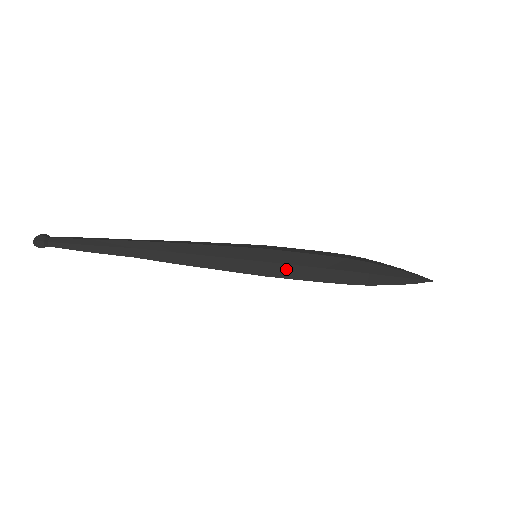
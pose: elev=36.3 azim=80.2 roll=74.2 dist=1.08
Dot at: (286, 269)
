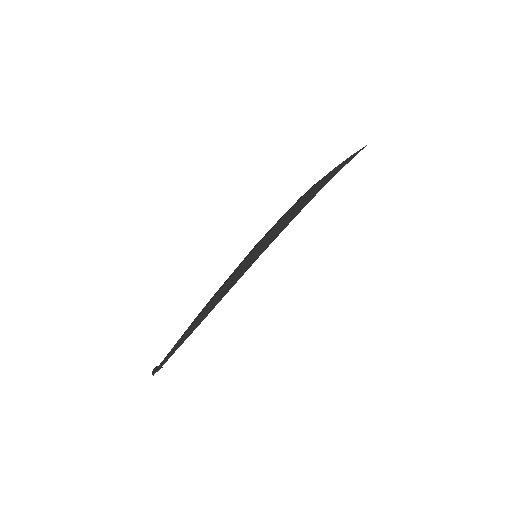
Dot at: (268, 238)
